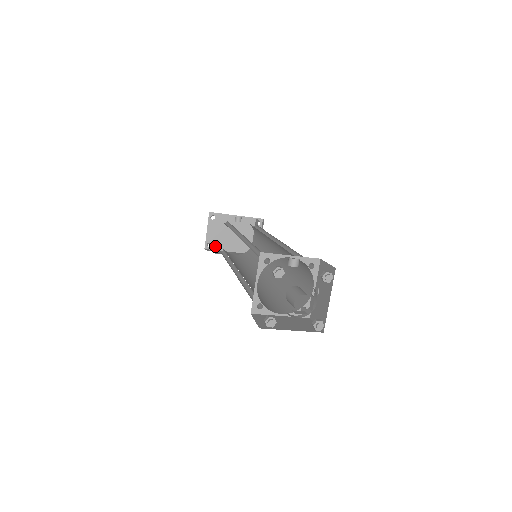
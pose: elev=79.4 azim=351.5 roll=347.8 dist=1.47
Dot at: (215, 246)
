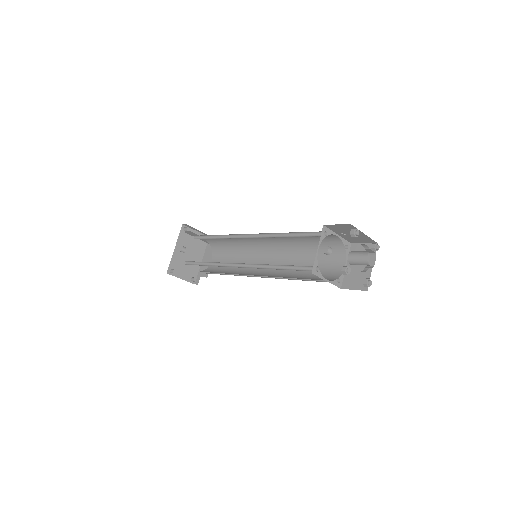
Dot at: (194, 274)
